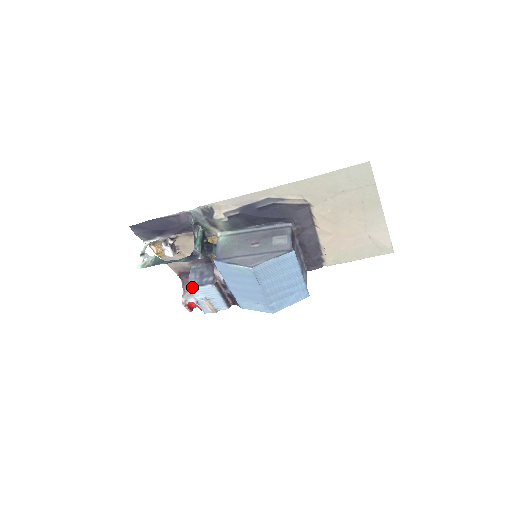
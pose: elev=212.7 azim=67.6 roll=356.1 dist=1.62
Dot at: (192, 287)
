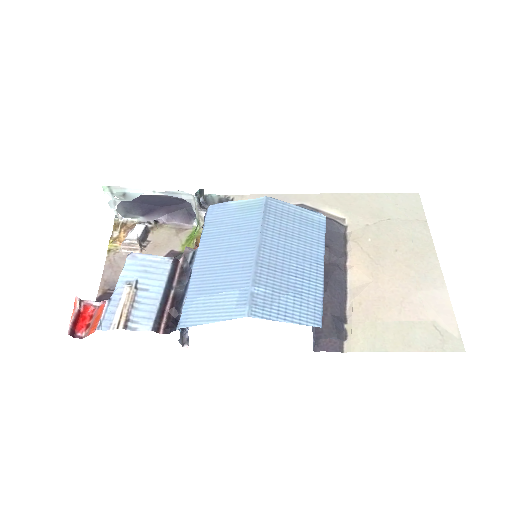
Dot at: (136, 253)
